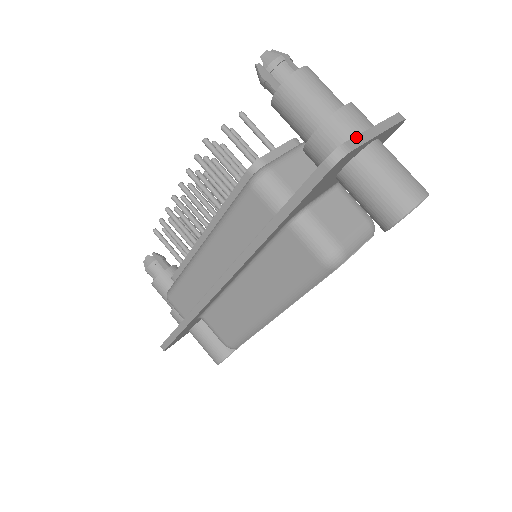
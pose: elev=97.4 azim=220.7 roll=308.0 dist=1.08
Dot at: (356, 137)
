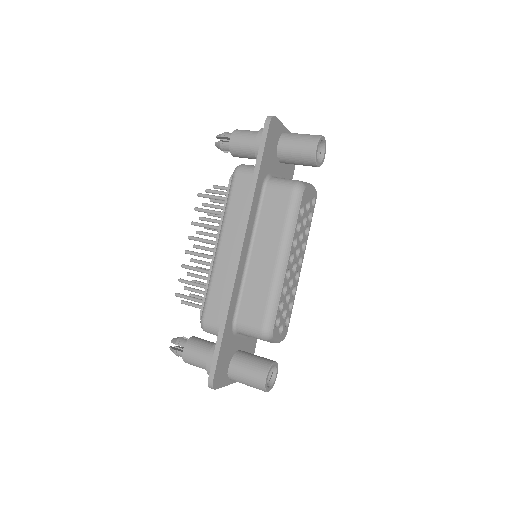
Dot at: occluded
